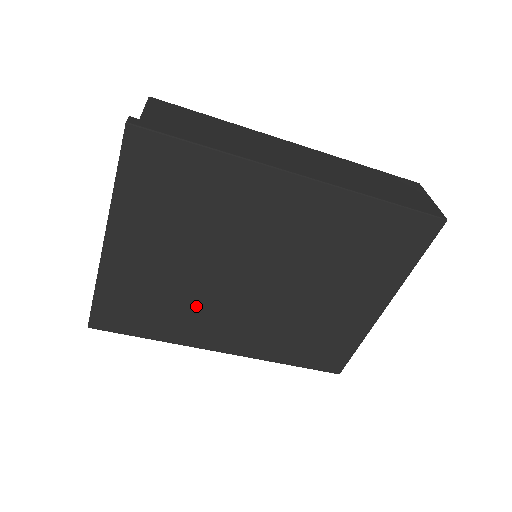
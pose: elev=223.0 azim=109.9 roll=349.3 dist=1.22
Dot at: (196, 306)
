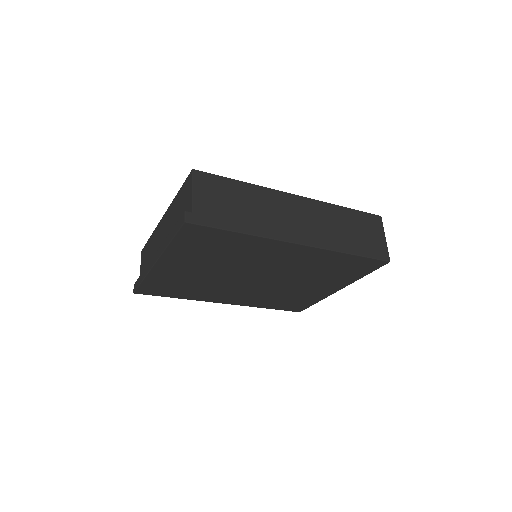
Dot at: (211, 287)
